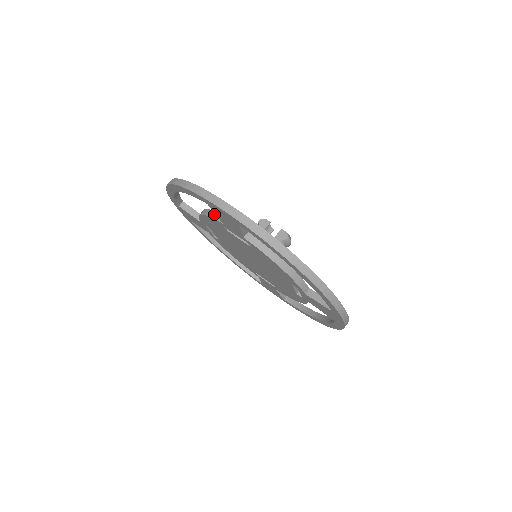
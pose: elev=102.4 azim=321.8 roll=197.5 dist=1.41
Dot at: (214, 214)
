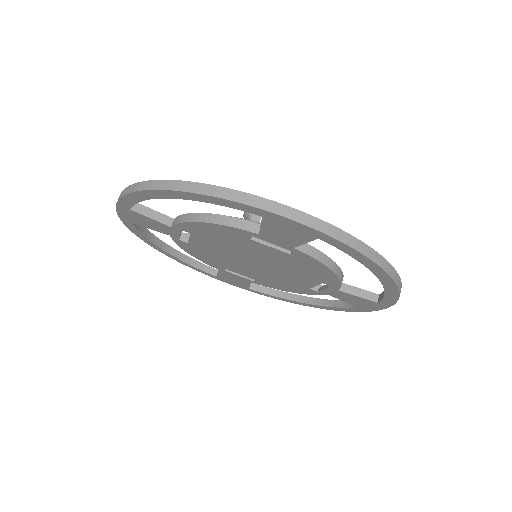
Dot at: (234, 221)
